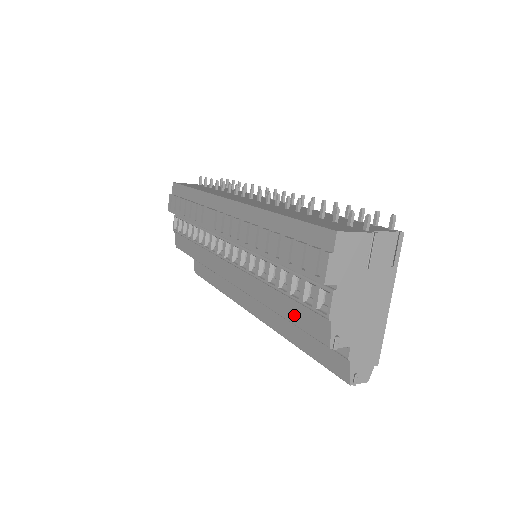
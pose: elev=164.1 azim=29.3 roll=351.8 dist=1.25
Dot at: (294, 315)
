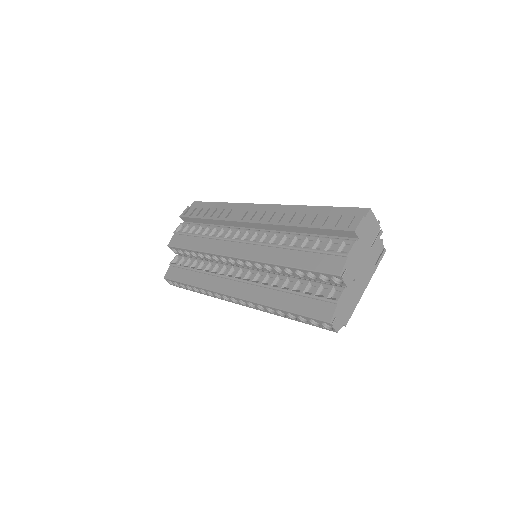
Dot at: (309, 263)
